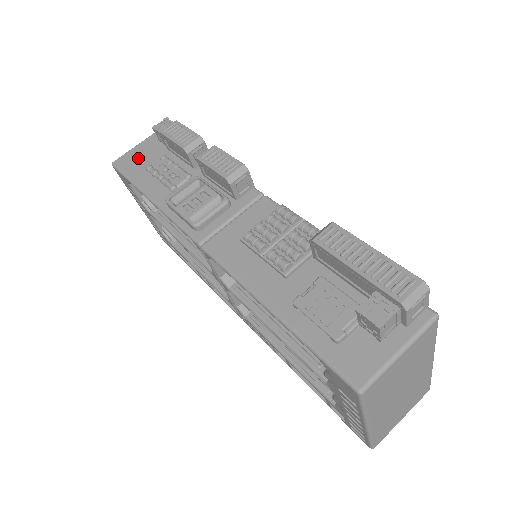
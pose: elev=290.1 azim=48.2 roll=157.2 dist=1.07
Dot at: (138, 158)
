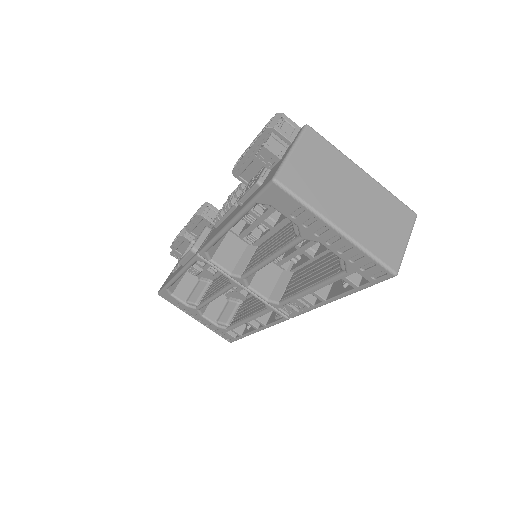
Dot at: (169, 276)
